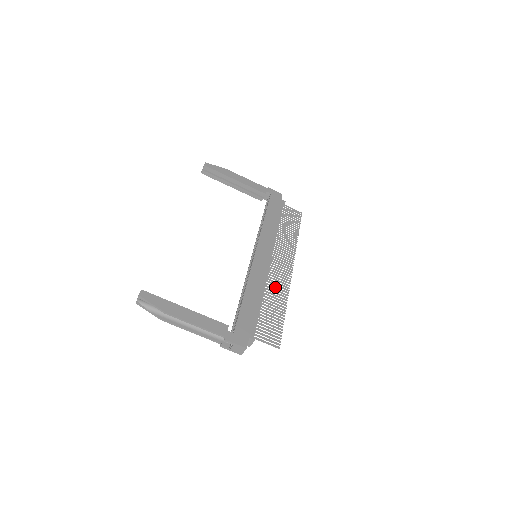
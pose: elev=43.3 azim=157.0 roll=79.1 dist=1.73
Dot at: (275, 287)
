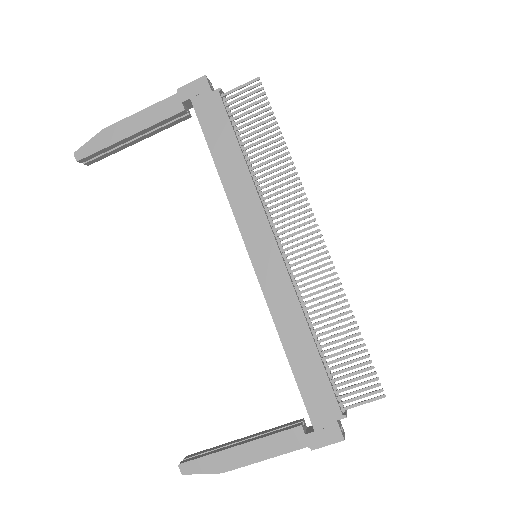
Dot at: (316, 293)
